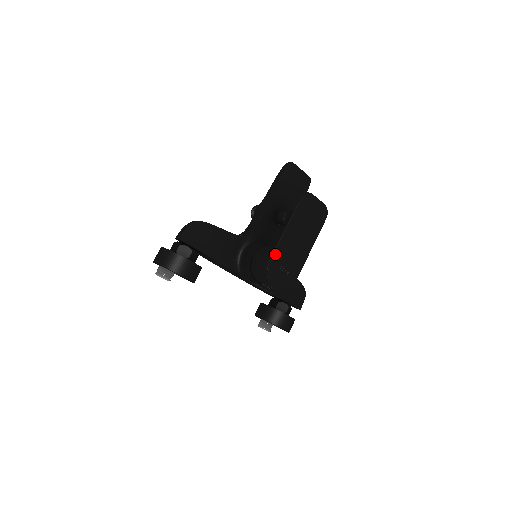
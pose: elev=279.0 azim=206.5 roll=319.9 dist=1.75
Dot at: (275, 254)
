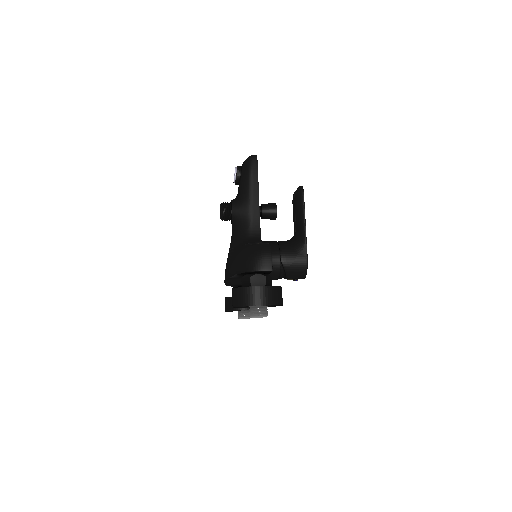
Dot at: occluded
